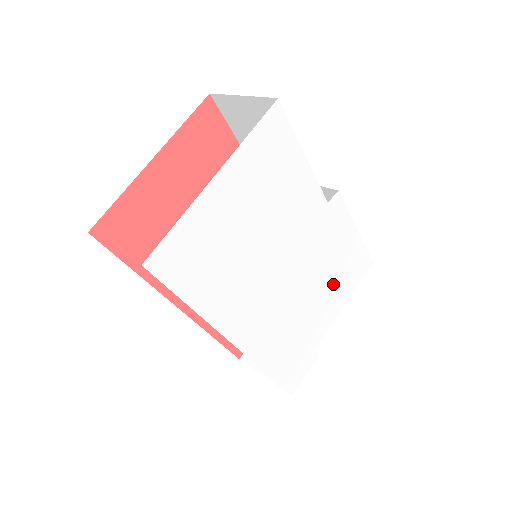
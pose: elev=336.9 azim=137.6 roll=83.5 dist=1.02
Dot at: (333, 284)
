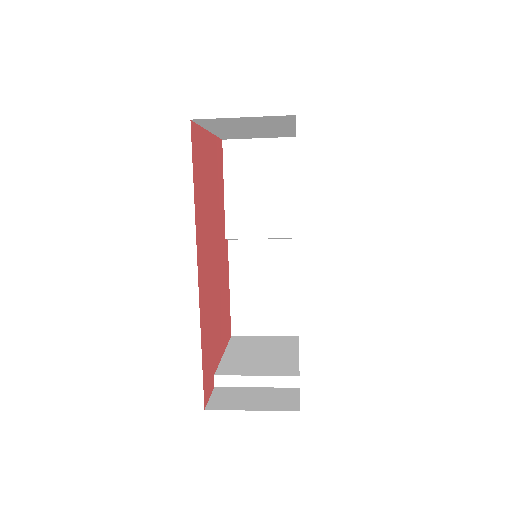
Dot at: occluded
